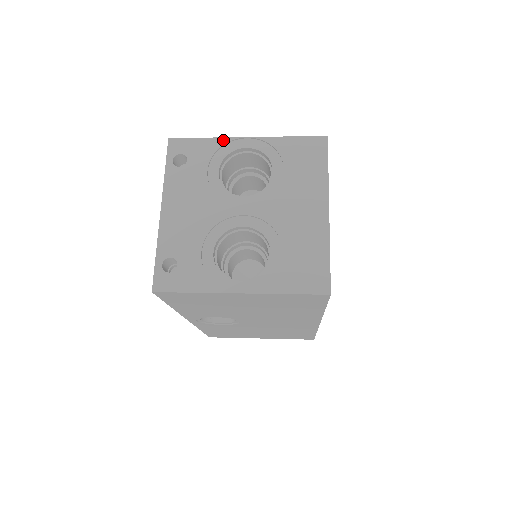
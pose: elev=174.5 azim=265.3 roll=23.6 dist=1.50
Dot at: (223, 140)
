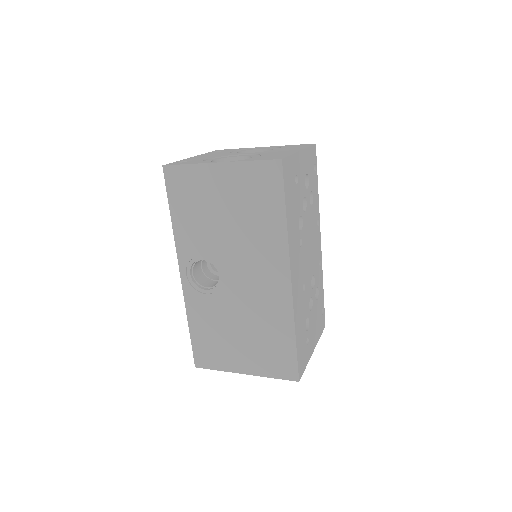
Dot at: (249, 148)
